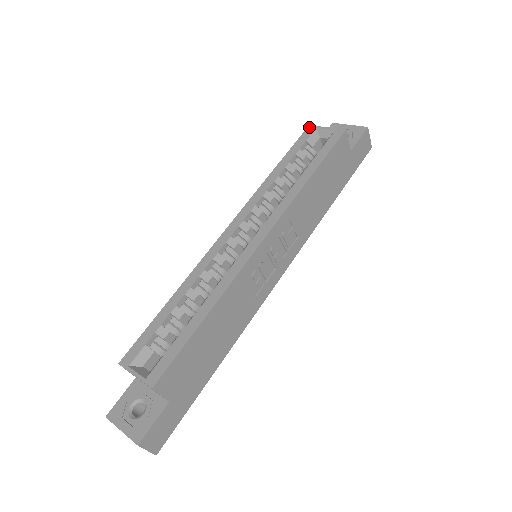
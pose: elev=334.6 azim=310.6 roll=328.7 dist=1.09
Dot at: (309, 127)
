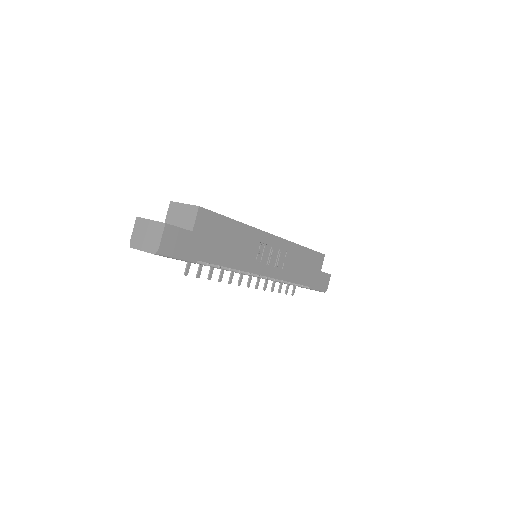
Dot at: occluded
